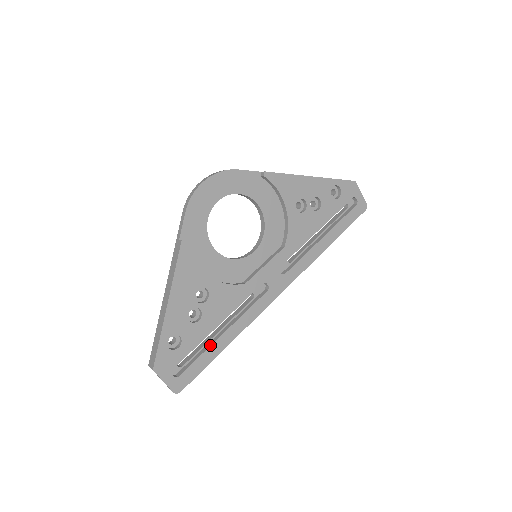
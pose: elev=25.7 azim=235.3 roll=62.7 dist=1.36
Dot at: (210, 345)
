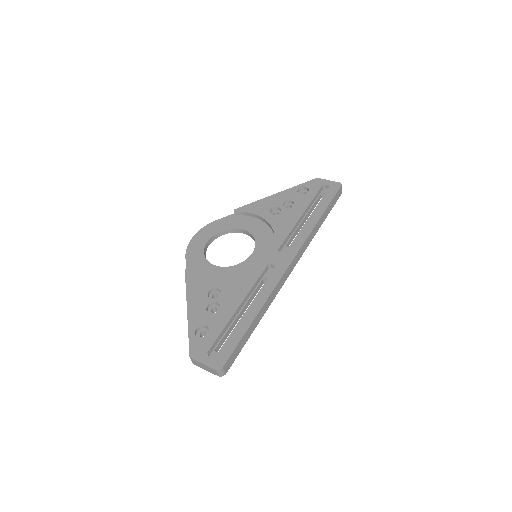
Dot at: (237, 323)
